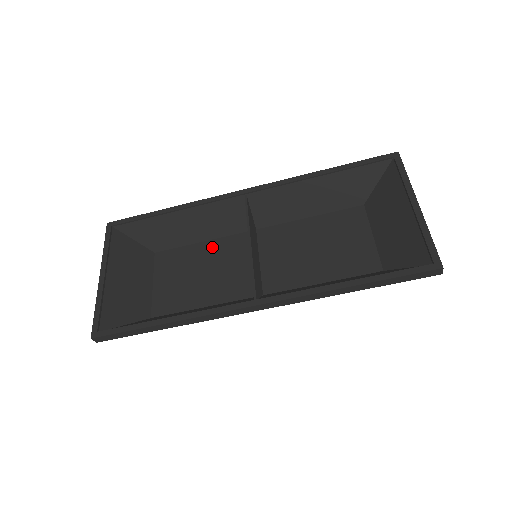
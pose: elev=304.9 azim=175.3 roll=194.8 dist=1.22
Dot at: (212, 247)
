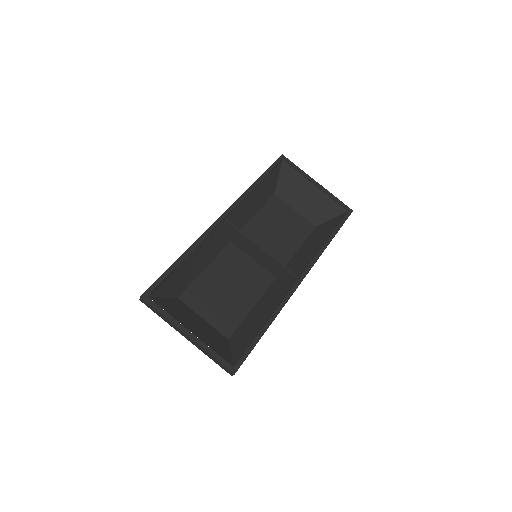
Dot at: (216, 268)
